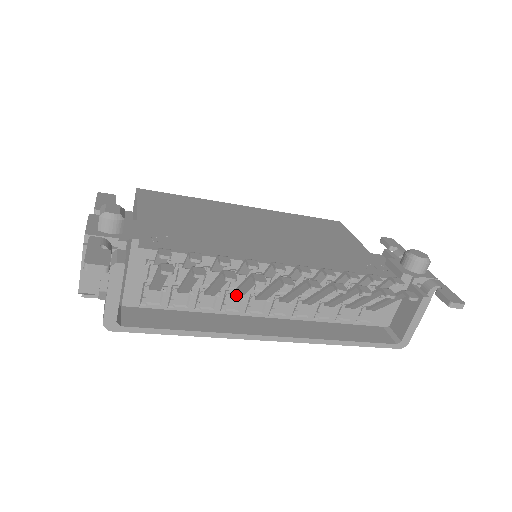
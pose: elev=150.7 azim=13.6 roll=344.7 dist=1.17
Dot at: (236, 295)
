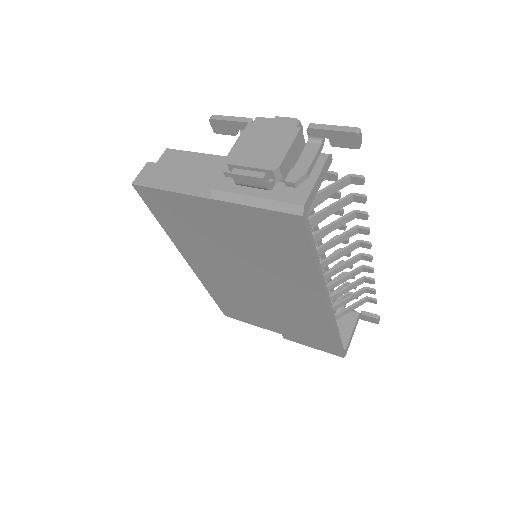
Dot at: occluded
